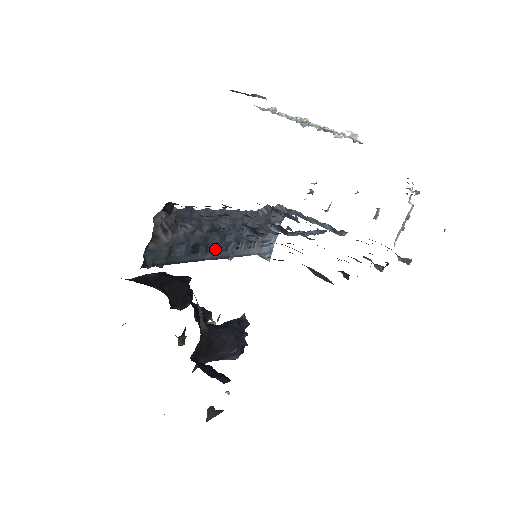
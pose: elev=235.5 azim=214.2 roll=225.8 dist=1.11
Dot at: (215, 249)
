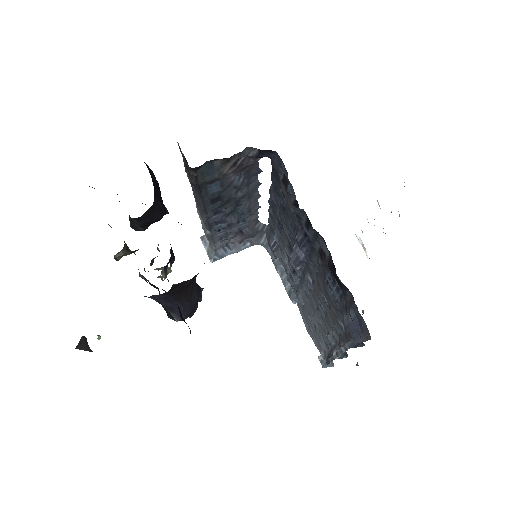
Dot at: (217, 214)
